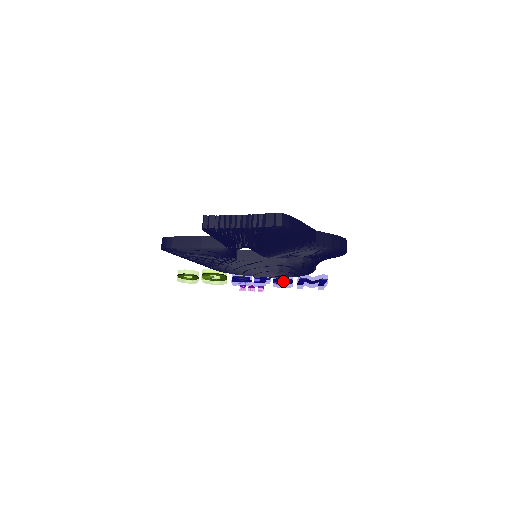
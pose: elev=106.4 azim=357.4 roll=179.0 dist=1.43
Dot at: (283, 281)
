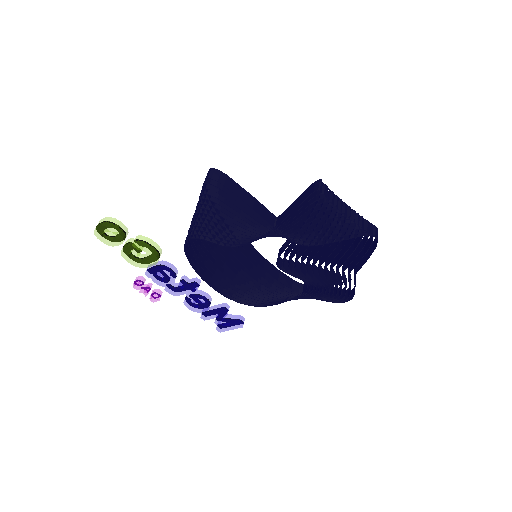
Dot at: (206, 301)
